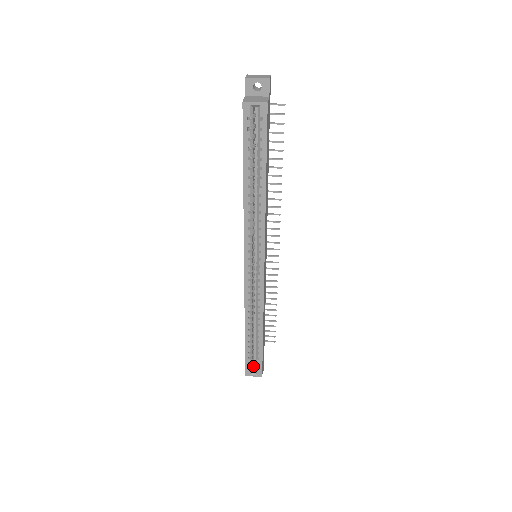
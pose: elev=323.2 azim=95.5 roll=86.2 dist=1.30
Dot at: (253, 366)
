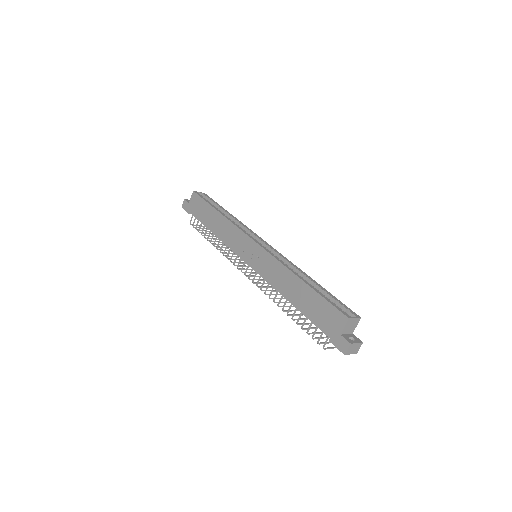
Dot at: occluded
